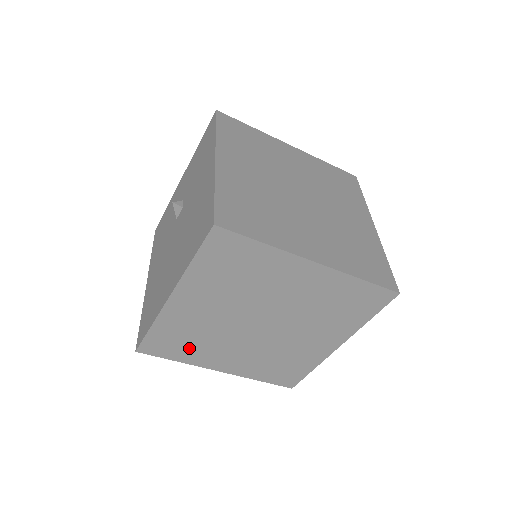
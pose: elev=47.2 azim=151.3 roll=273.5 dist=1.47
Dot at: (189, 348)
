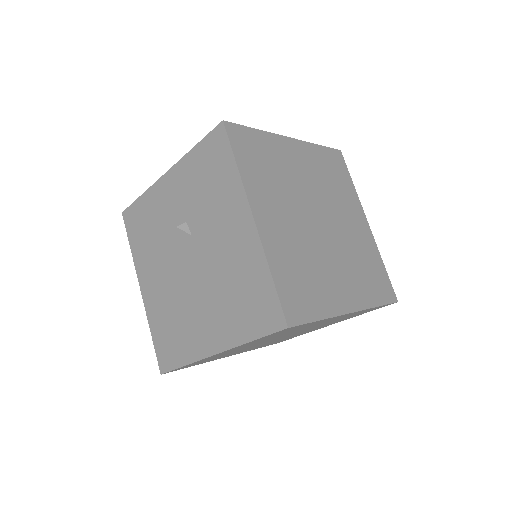
Dot at: occluded
